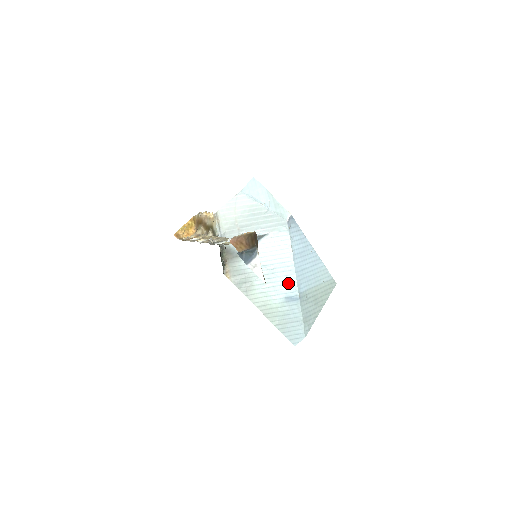
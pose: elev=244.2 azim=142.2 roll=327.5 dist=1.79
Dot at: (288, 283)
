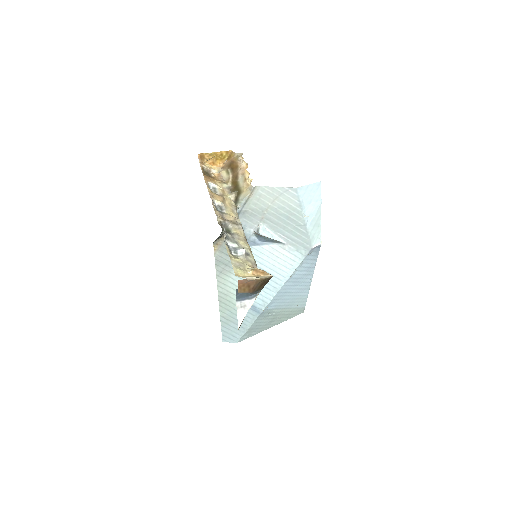
Dot at: (263, 295)
